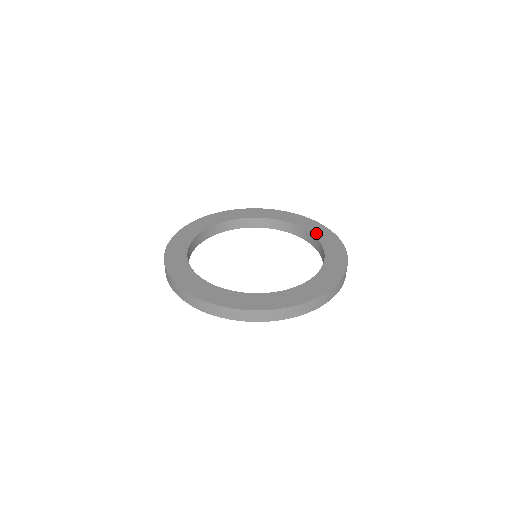
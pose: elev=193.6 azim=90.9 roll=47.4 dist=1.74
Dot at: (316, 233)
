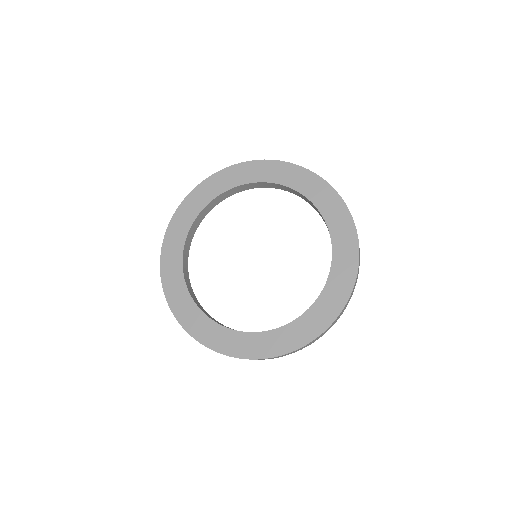
Dot at: (330, 219)
